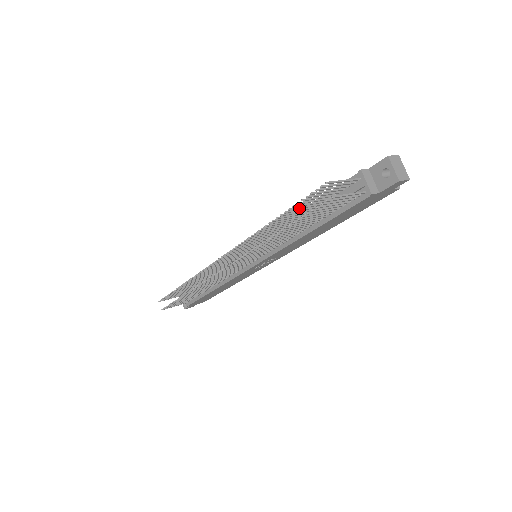
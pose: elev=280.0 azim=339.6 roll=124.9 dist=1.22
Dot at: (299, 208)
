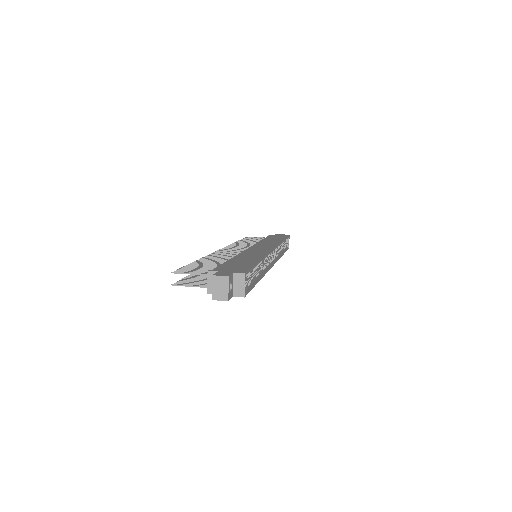
Dot at: (199, 265)
